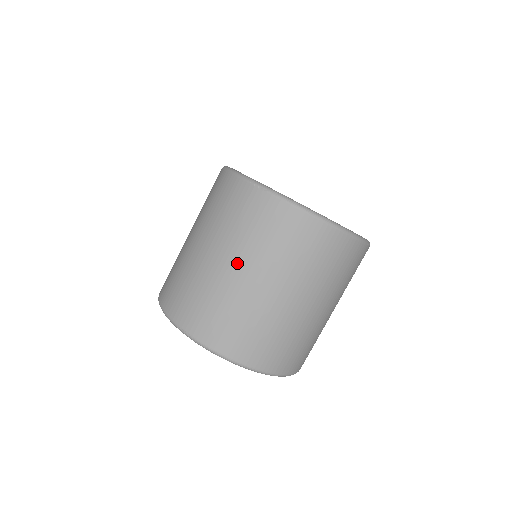
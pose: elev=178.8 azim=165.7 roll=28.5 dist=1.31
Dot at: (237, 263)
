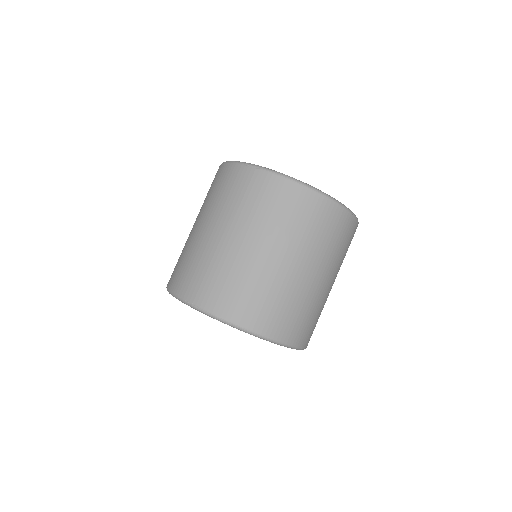
Dot at: (237, 234)
